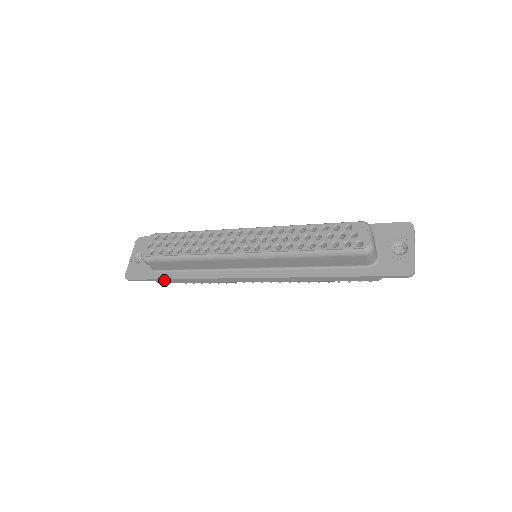
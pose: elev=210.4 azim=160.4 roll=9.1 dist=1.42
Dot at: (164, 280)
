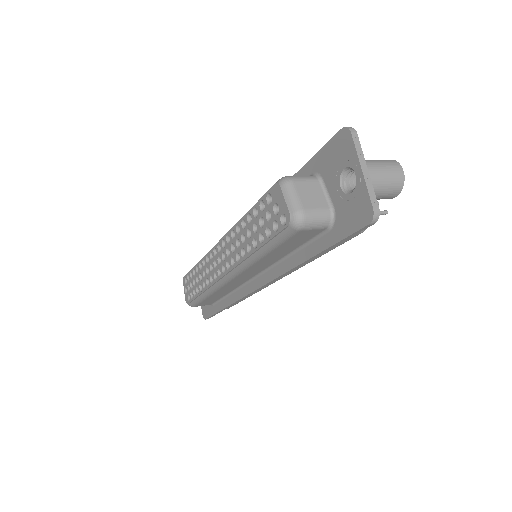
Dot at: (221, 311)
